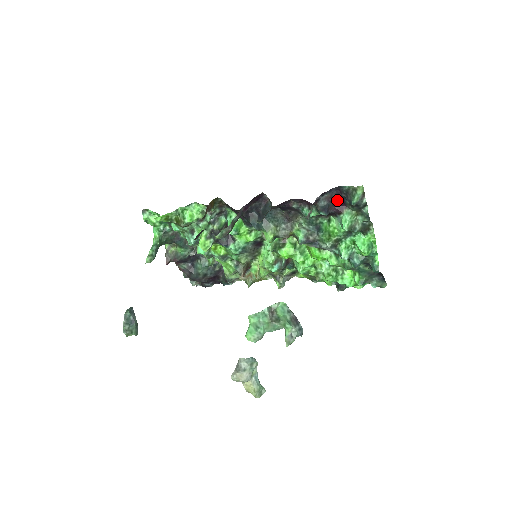
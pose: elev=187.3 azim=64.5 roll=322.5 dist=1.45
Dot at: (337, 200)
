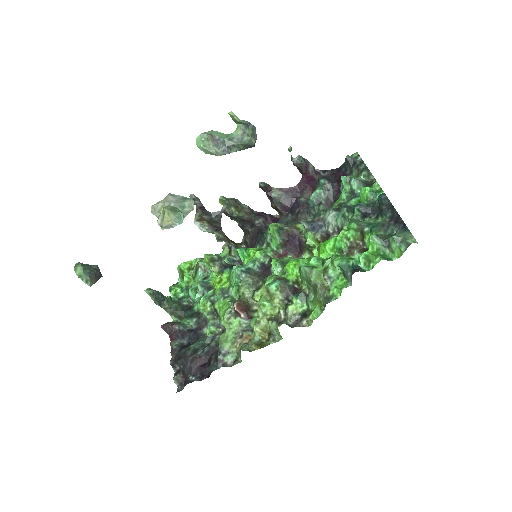
Dot at: (339, 177)
